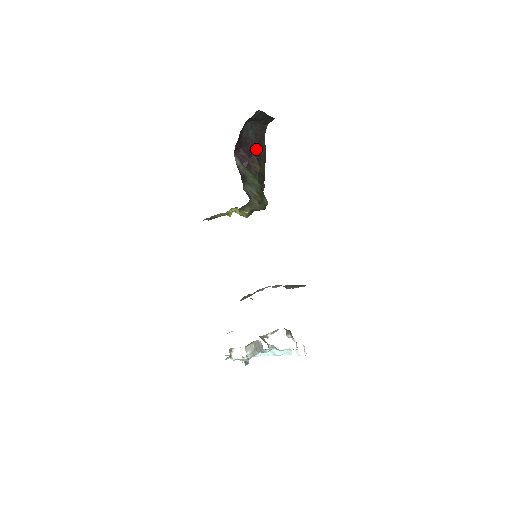
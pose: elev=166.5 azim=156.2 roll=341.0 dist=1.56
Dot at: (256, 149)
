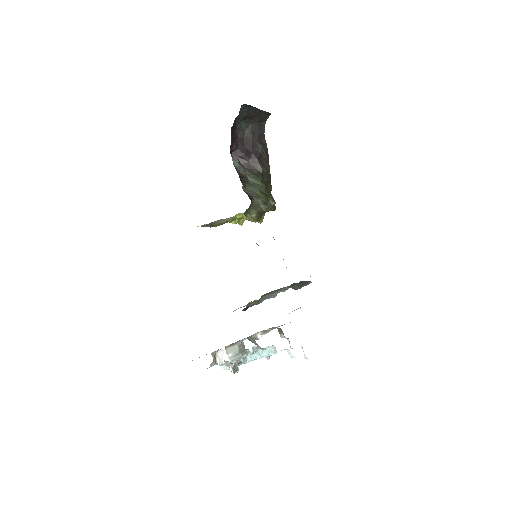
Dot at: (255, 148)
